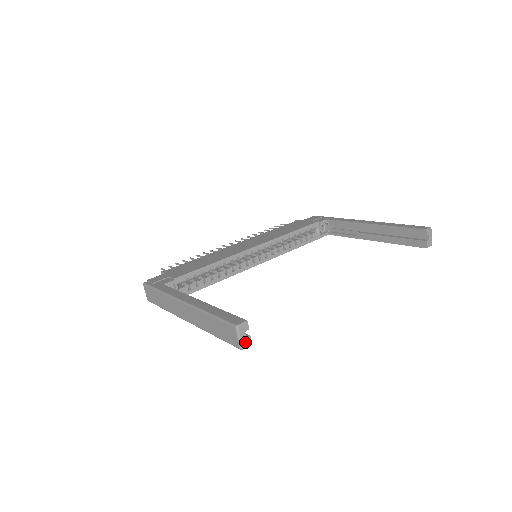
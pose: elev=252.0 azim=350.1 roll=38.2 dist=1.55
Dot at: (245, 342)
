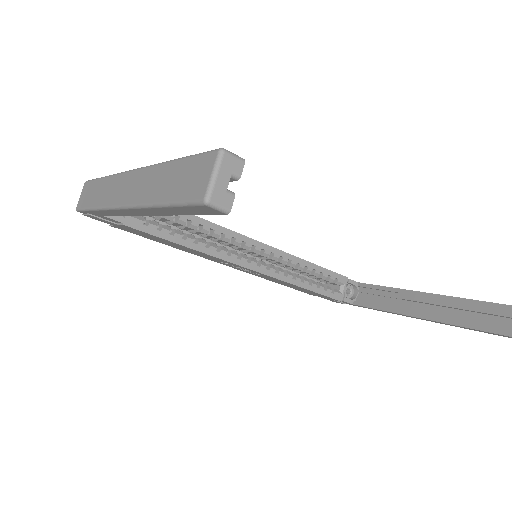
Dot at: (220, 194)
